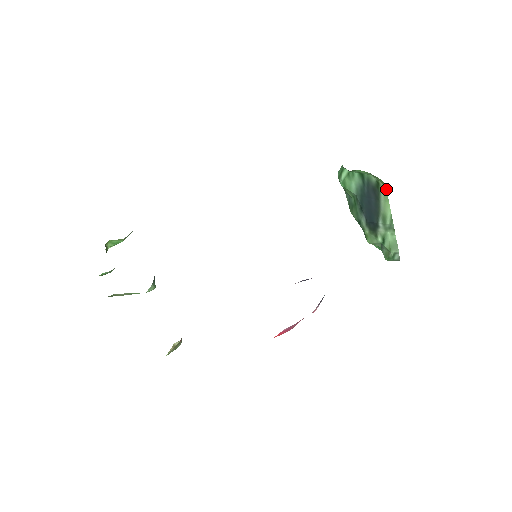
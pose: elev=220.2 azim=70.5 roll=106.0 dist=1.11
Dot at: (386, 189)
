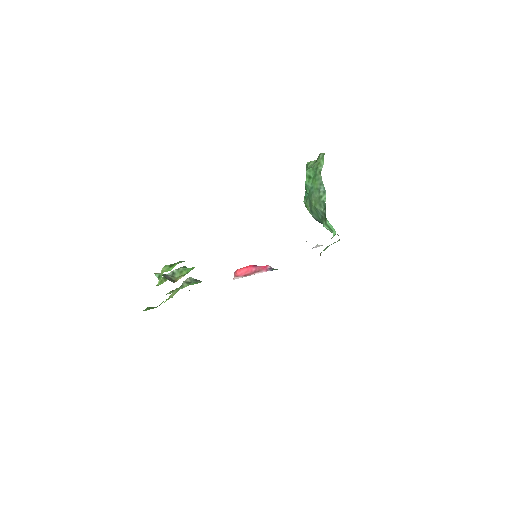
Dot at: (337, 234)
